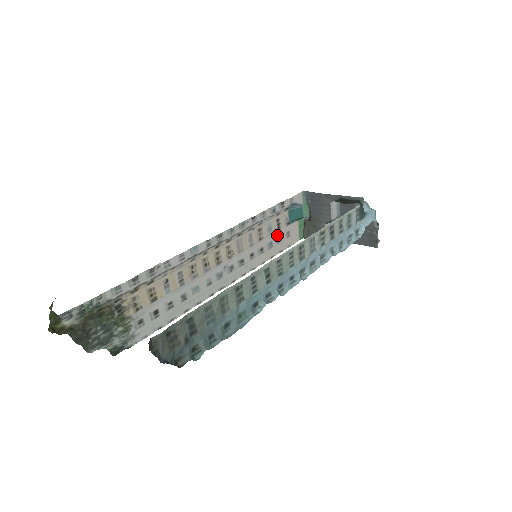
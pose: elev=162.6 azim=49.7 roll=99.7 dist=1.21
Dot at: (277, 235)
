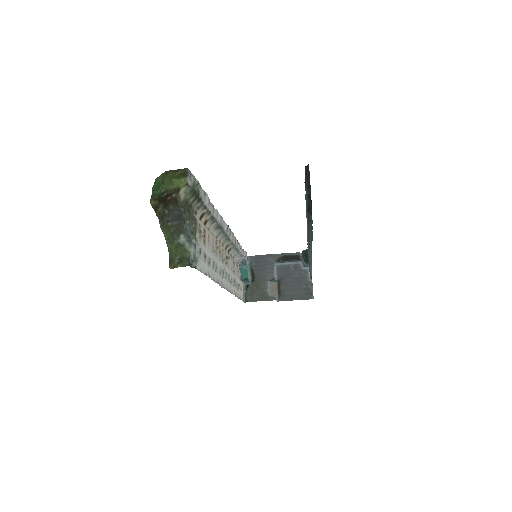
Dot at: (237, 280)
